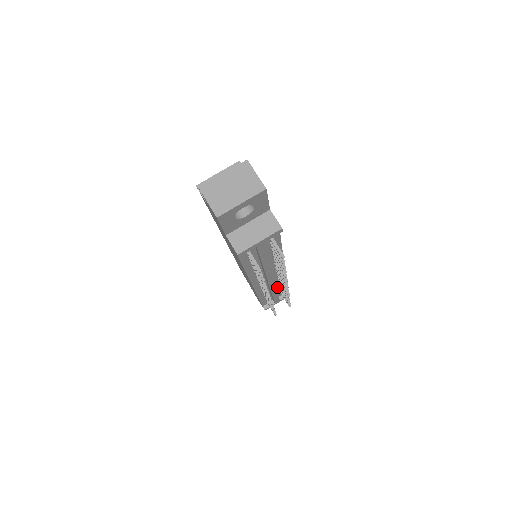
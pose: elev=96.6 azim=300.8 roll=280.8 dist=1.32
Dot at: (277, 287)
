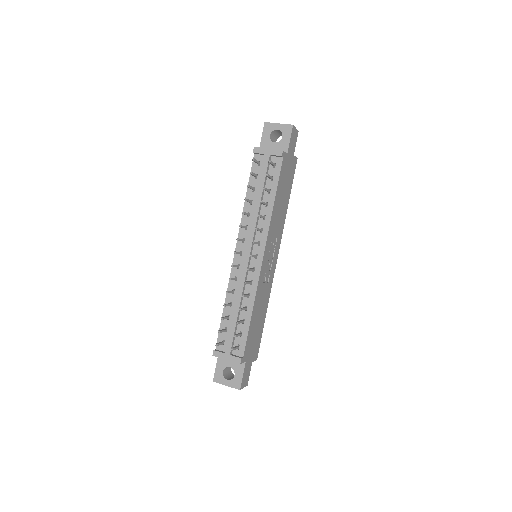
Dot at: (242, 311)
